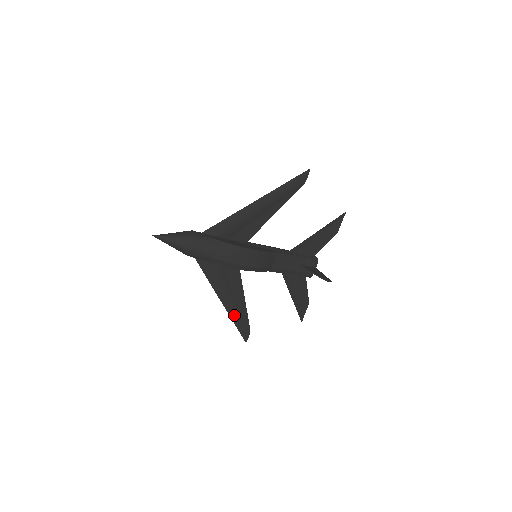
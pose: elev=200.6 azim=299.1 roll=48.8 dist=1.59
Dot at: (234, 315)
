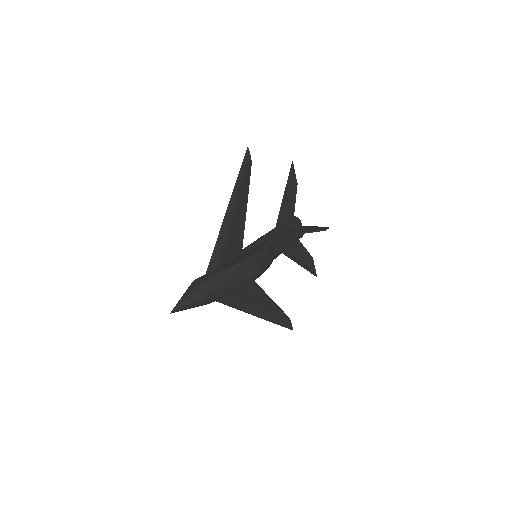
Dot at: (271, 318)
